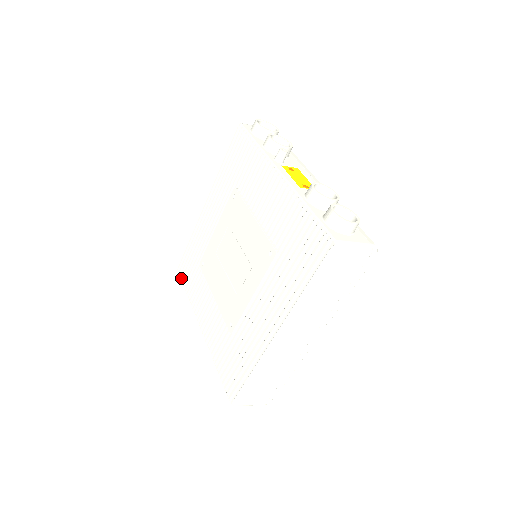
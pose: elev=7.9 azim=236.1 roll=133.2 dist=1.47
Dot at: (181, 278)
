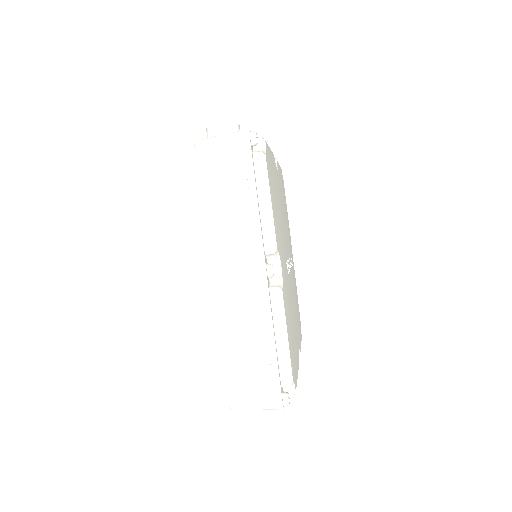
Dot at: occluded
